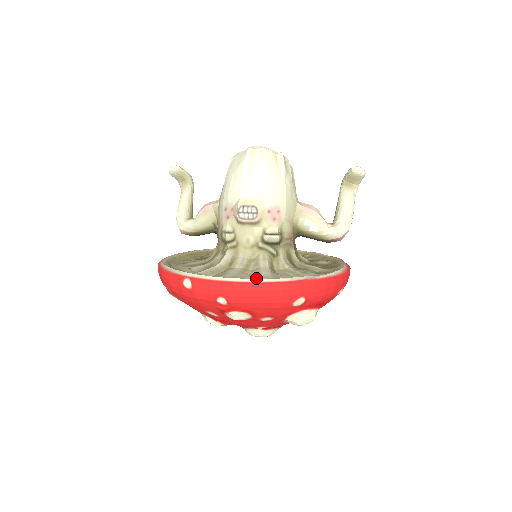
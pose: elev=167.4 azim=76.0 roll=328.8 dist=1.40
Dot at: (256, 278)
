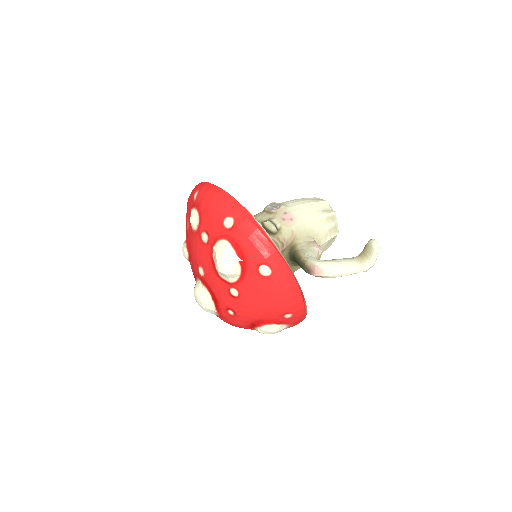
Dot at: occluded
